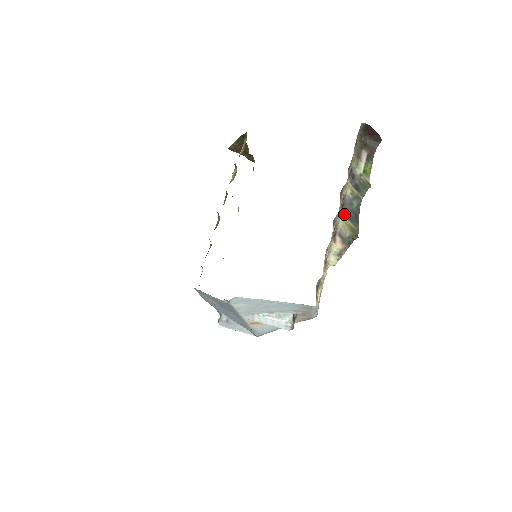
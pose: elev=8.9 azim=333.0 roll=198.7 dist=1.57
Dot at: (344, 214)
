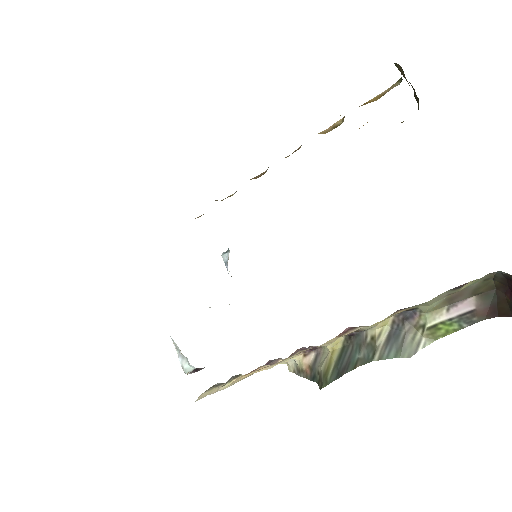
Dot at: (343, 344)
